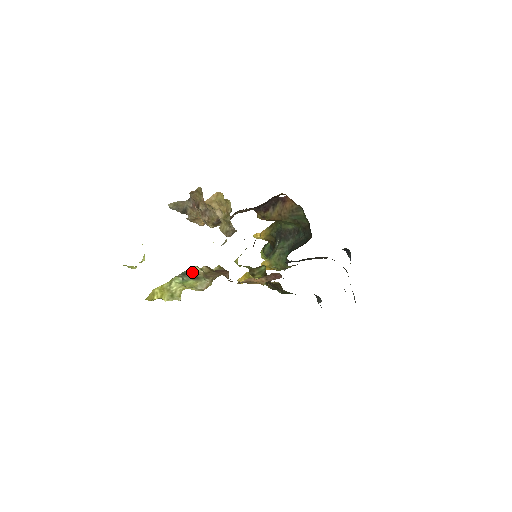
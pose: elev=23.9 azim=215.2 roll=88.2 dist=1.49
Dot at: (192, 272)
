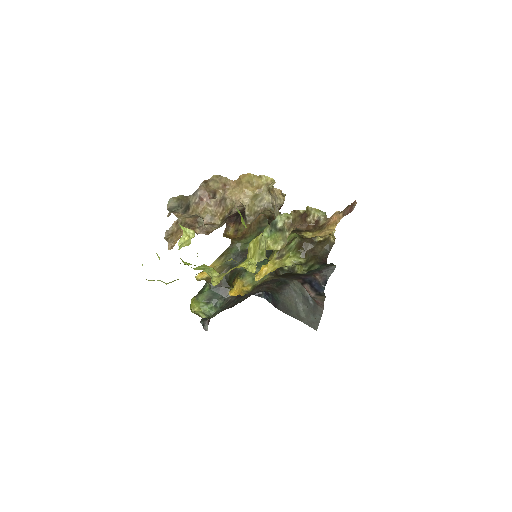
Dot at: (276, 224)
